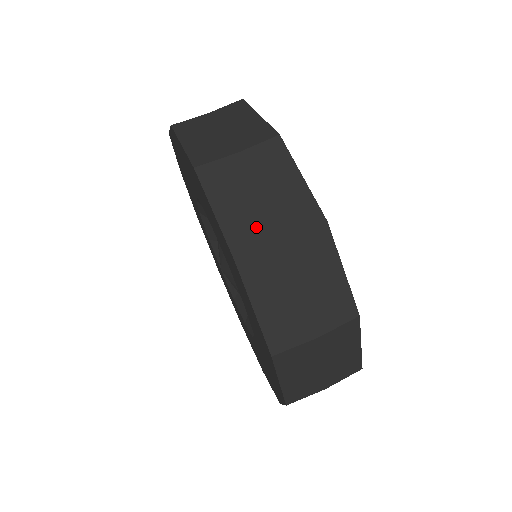
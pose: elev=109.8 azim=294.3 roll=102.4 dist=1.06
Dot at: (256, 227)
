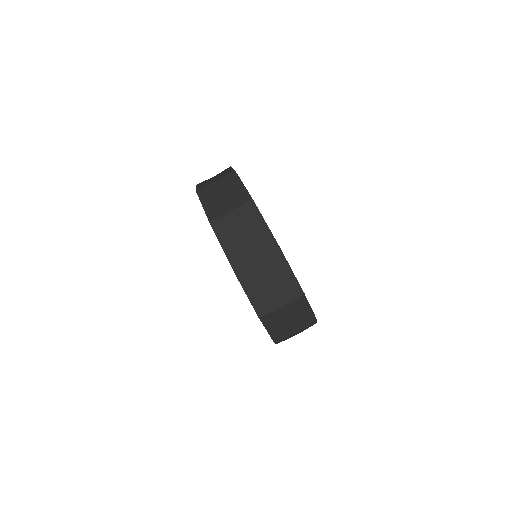
Dot at: (269, 301)
